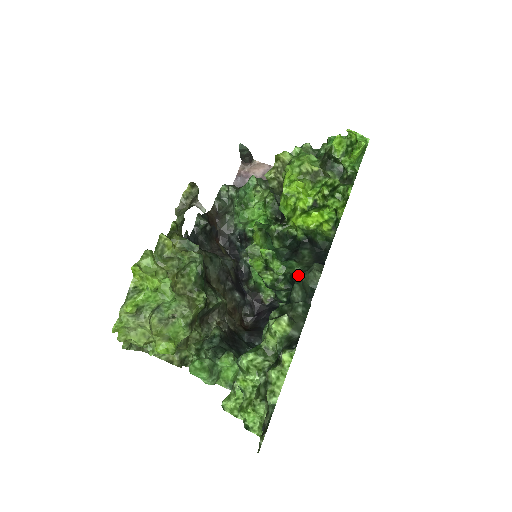
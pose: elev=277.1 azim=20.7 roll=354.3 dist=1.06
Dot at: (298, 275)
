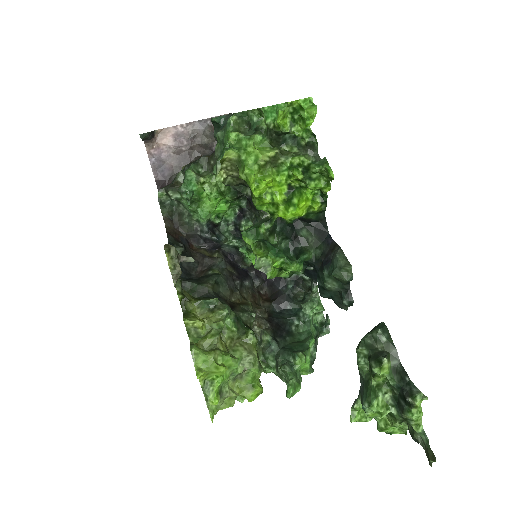
Dot at: (315, 261)
